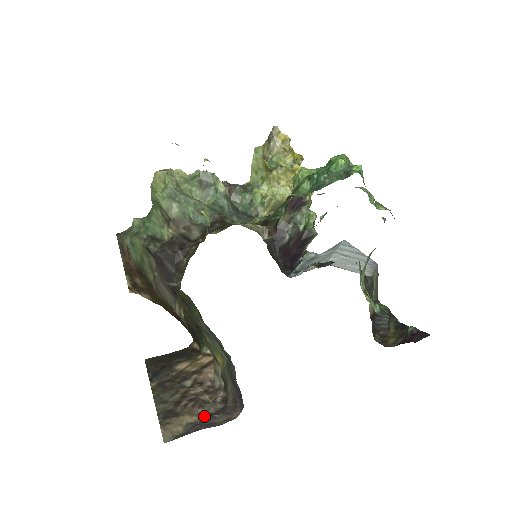
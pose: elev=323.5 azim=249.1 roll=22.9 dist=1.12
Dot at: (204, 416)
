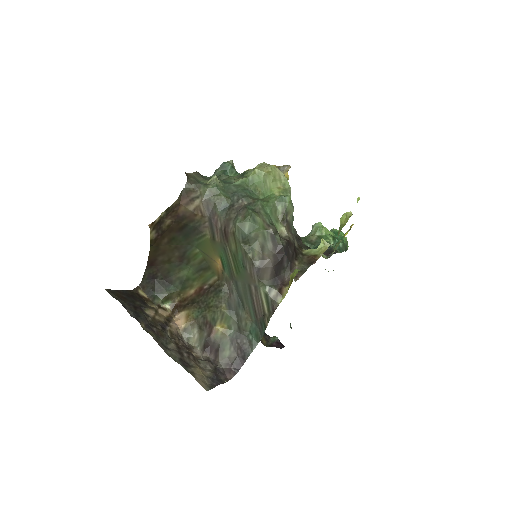
Dot at: (211, 372)
